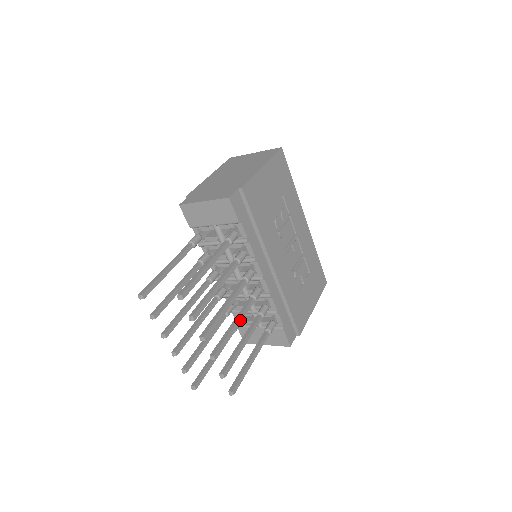
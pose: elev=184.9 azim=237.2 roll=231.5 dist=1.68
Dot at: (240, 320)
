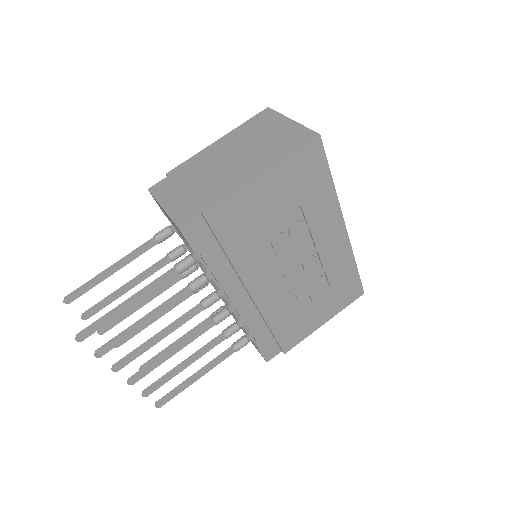
Dot at: (183, 346)
